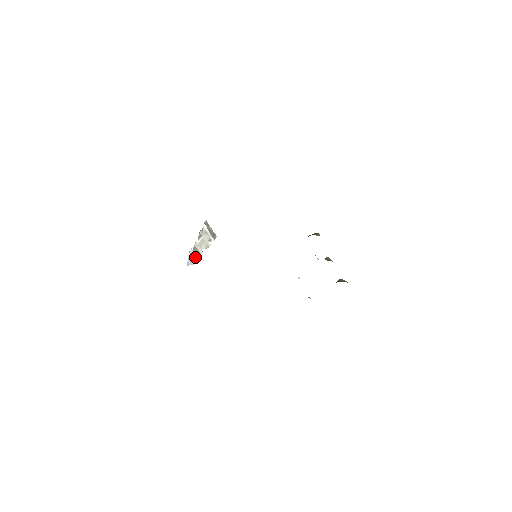
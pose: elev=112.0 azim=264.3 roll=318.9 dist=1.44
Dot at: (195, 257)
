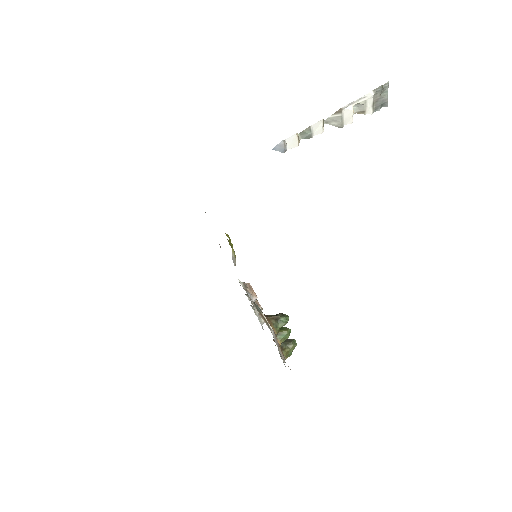
Dot at: (293, 143)
